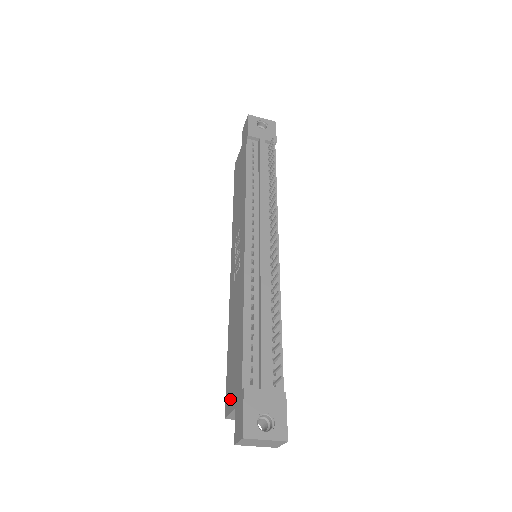
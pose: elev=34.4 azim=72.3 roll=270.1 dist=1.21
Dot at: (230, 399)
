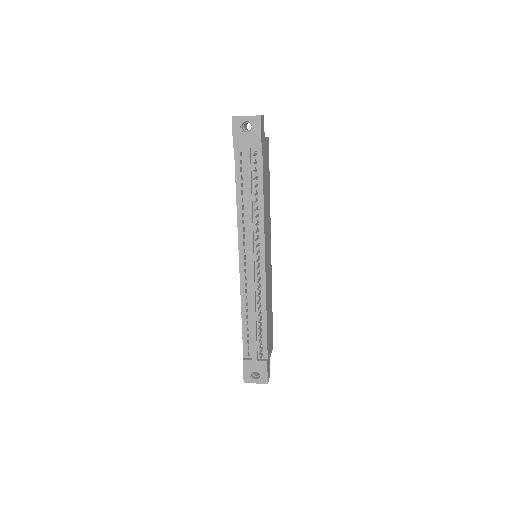
Dot at: occluded
